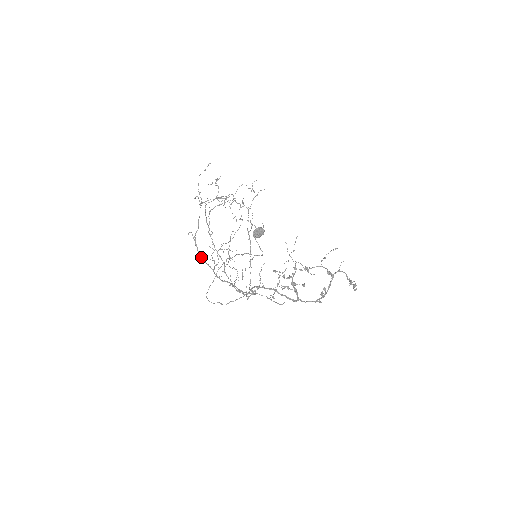
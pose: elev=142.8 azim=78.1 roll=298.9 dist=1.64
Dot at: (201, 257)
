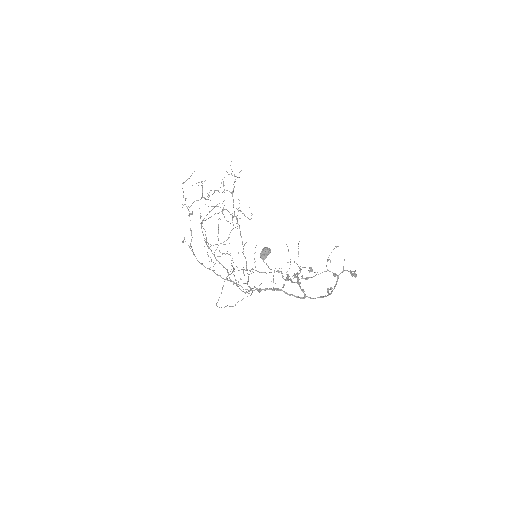
Dot at: (200, 263)
